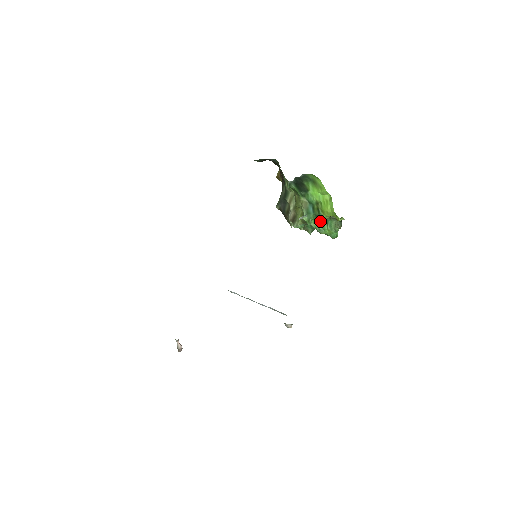
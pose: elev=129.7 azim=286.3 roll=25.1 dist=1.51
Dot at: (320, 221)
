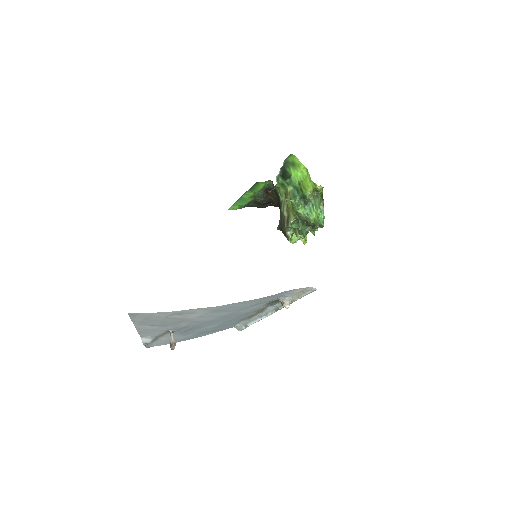
Dot at: (306, 204)
